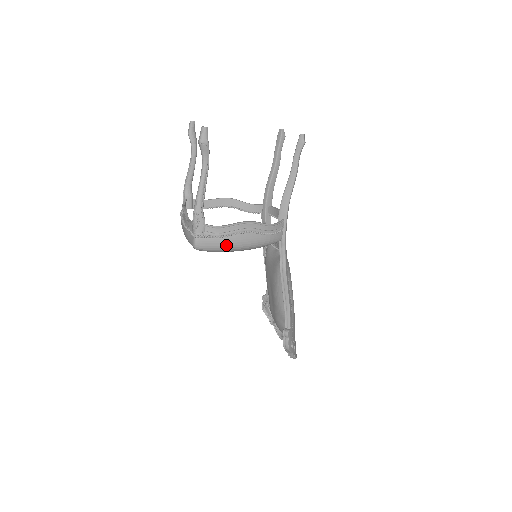
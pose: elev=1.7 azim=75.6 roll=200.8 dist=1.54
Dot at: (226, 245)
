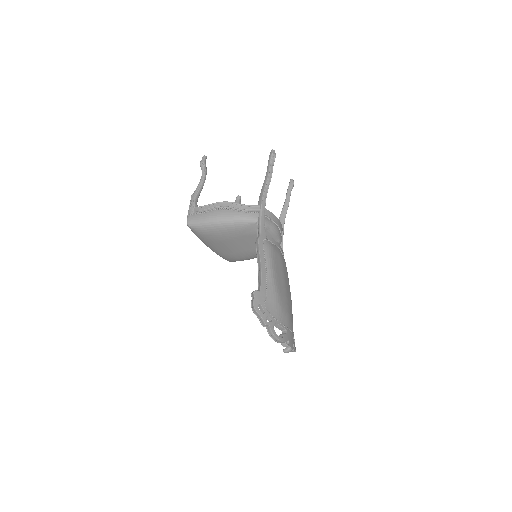
Dot at: (206, 218)
